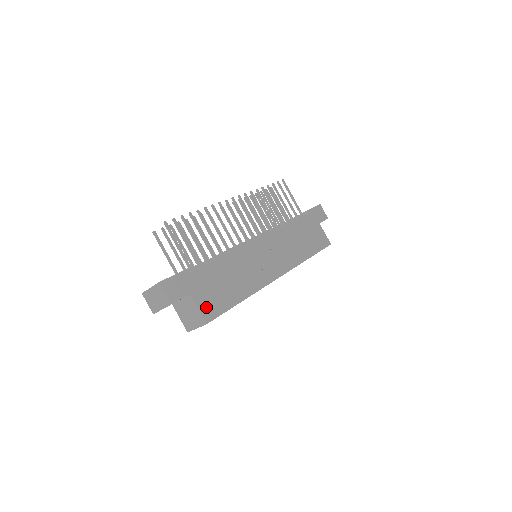
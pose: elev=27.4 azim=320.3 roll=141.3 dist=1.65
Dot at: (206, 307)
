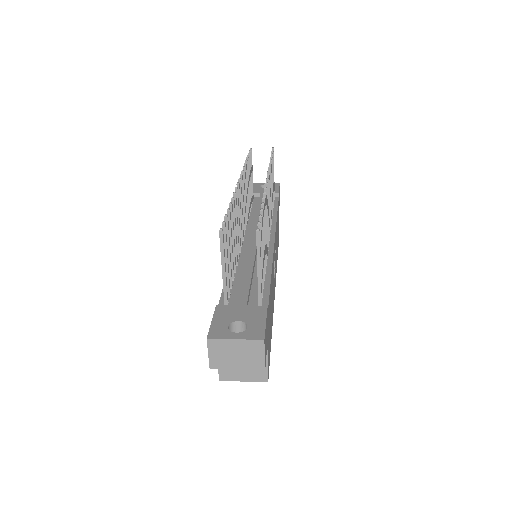
Dot at: (268, 358)
